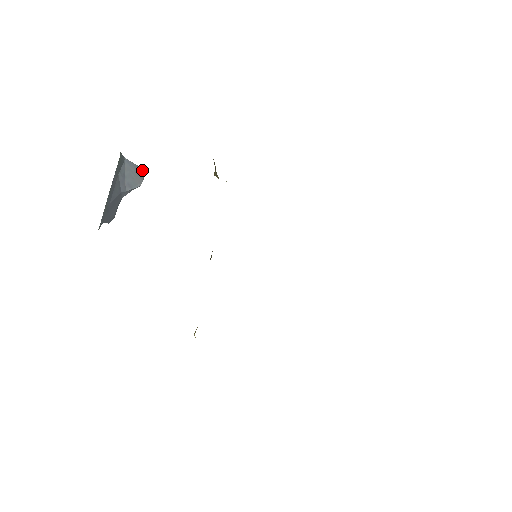
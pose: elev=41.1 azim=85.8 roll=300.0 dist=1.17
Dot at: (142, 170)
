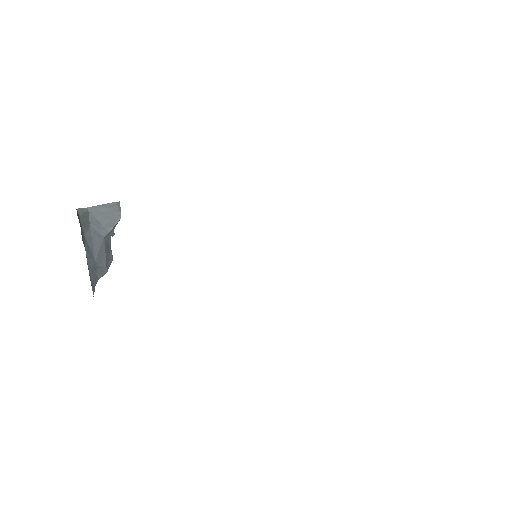
Dot at: (114, 204)
